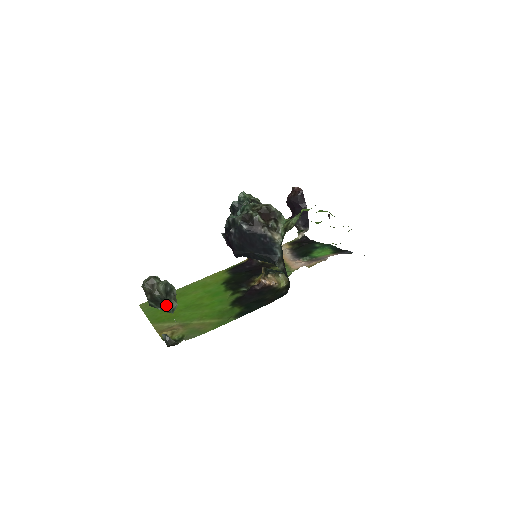
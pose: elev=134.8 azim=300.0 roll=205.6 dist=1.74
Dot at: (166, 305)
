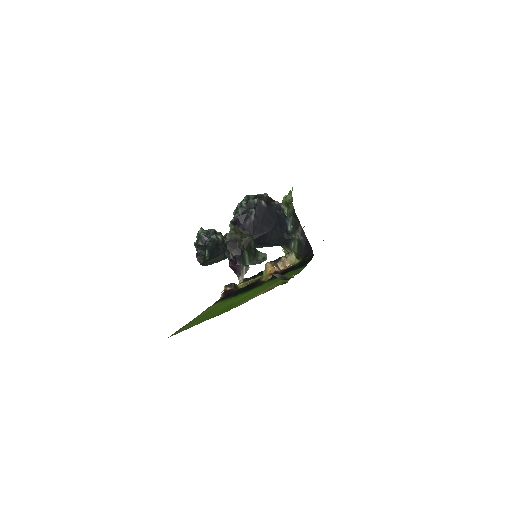
Dot at: (255, 256)
